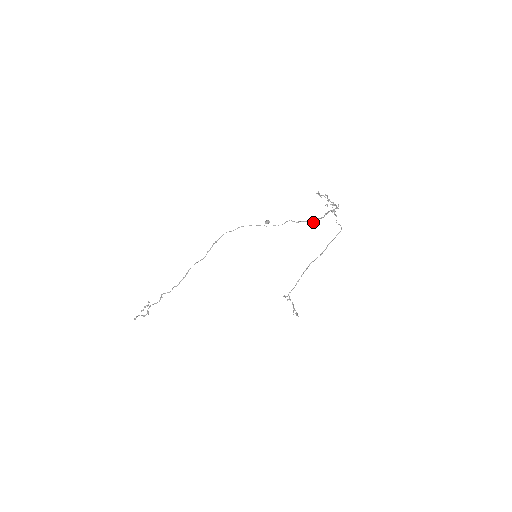
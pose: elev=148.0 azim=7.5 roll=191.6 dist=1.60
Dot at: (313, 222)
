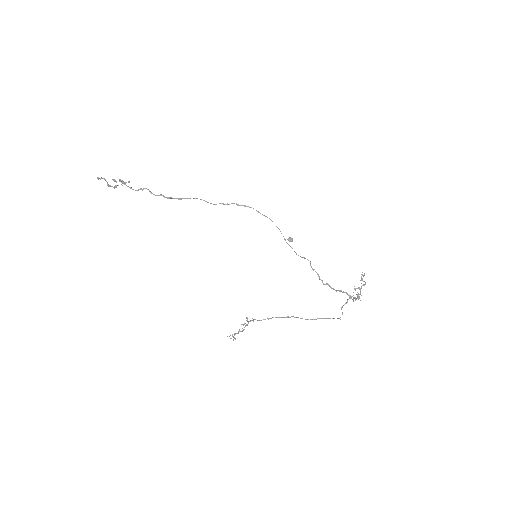
Dot at: (324, 284)
